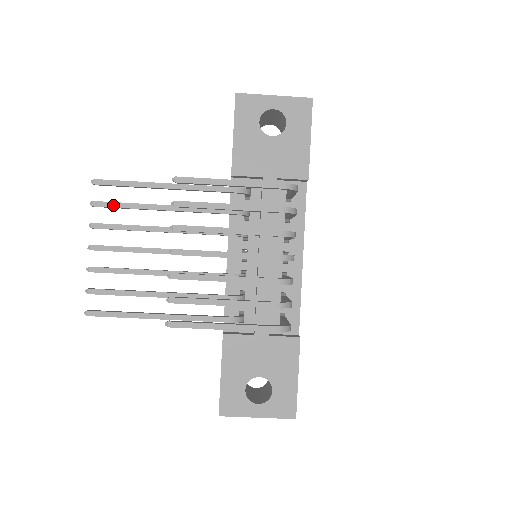
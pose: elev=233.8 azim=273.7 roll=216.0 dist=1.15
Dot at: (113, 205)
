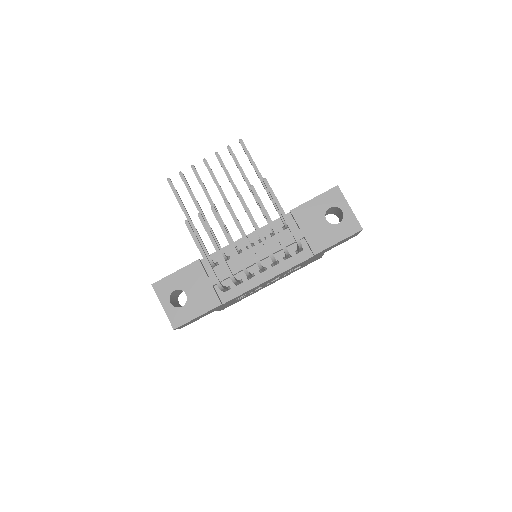
Dot at: (234, 158)
